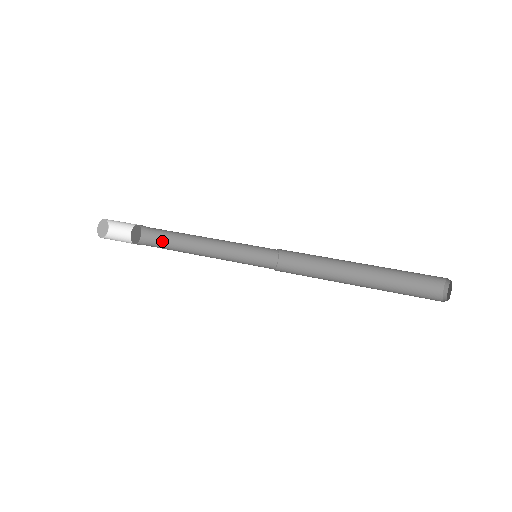
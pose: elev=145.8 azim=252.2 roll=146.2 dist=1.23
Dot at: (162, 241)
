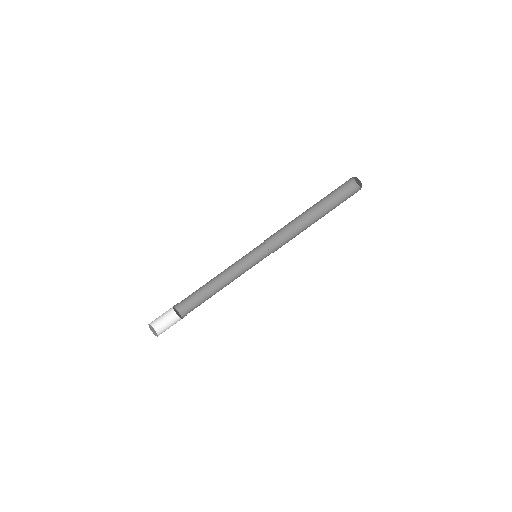
Dot at: (195, 303)
